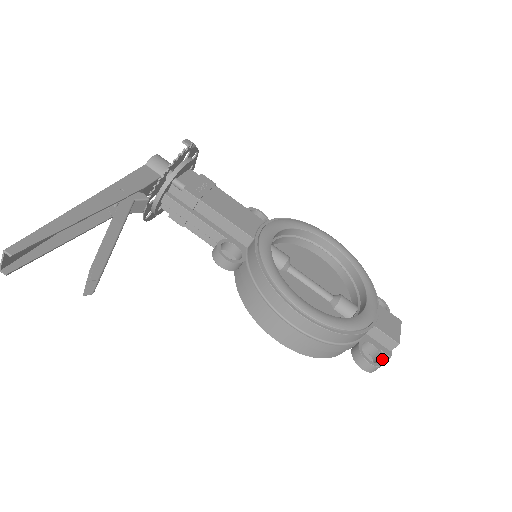
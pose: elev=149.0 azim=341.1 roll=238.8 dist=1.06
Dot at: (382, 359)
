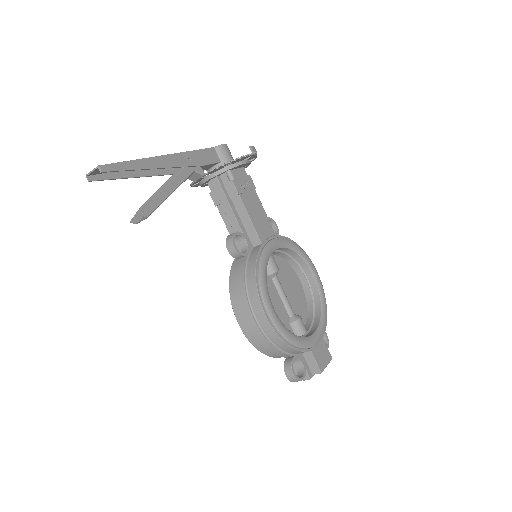
Dot at: (304, 377)
